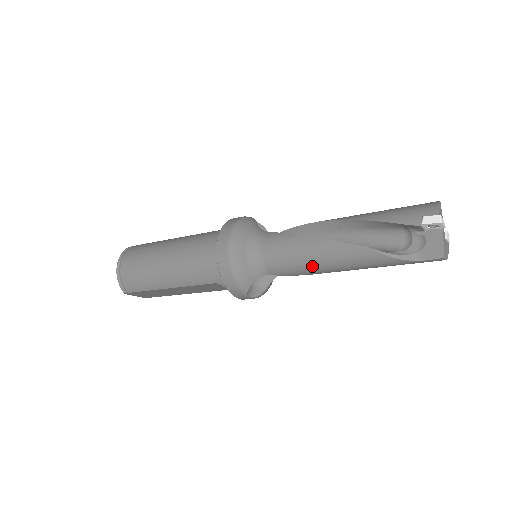
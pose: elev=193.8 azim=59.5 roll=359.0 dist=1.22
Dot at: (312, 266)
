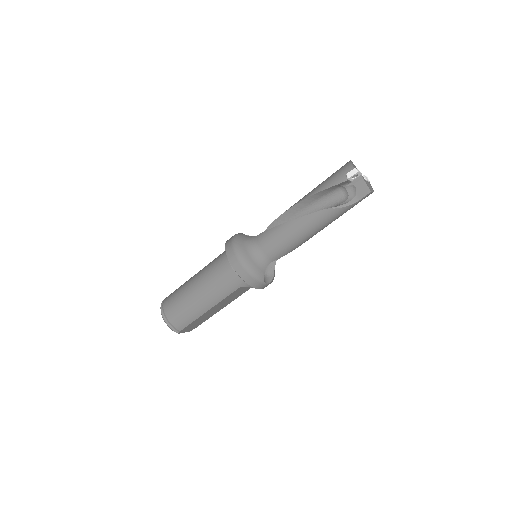
Dot at: (297, 240)
